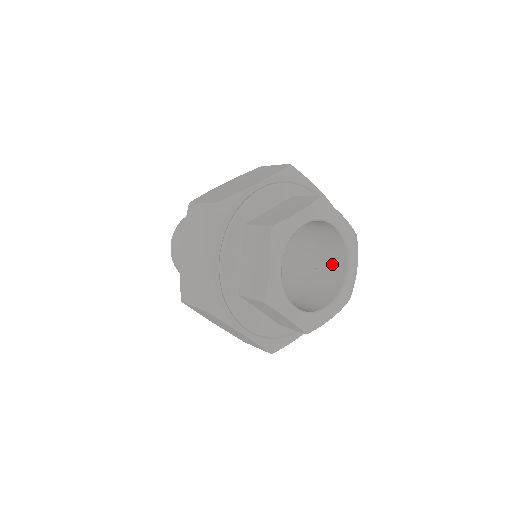
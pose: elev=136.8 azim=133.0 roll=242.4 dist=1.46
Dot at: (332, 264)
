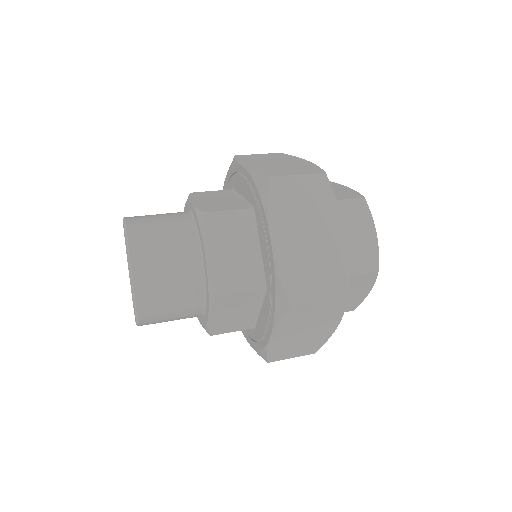
Dot at: occluded
